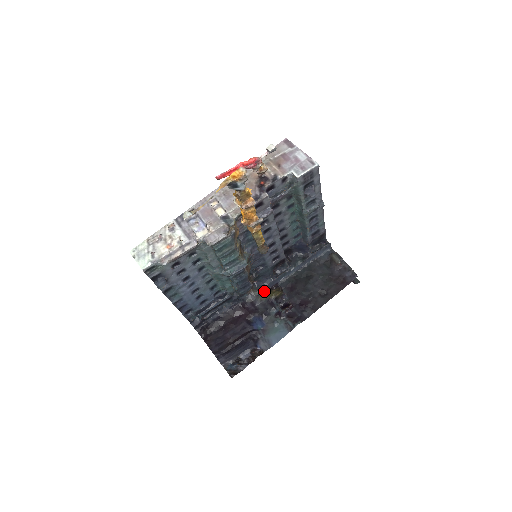
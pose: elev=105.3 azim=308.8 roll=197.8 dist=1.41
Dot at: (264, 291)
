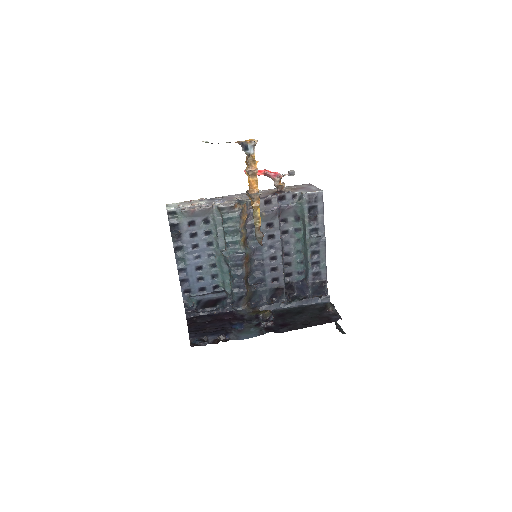
Dot at: (257, 311)
